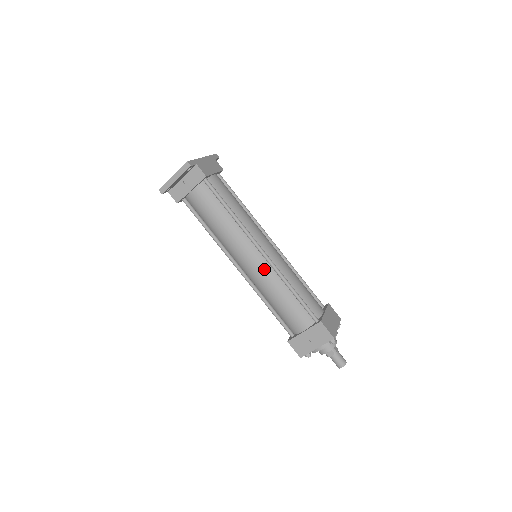
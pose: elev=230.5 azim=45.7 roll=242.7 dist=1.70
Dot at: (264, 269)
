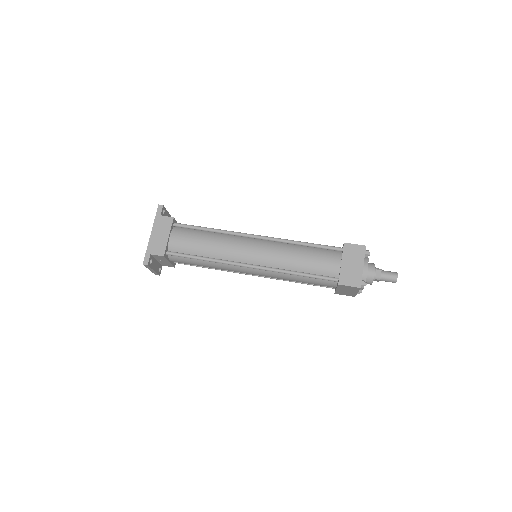
Dot at: (265, 273)
